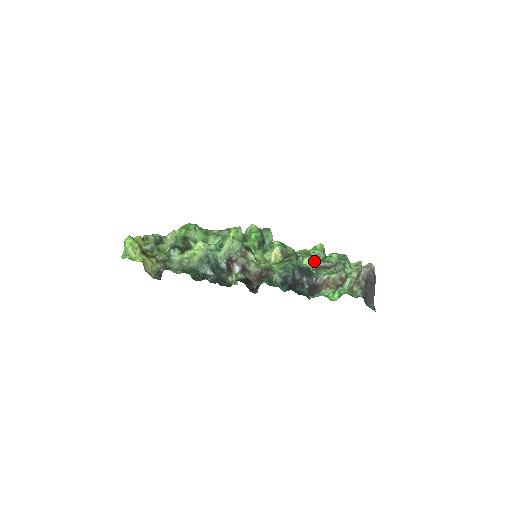
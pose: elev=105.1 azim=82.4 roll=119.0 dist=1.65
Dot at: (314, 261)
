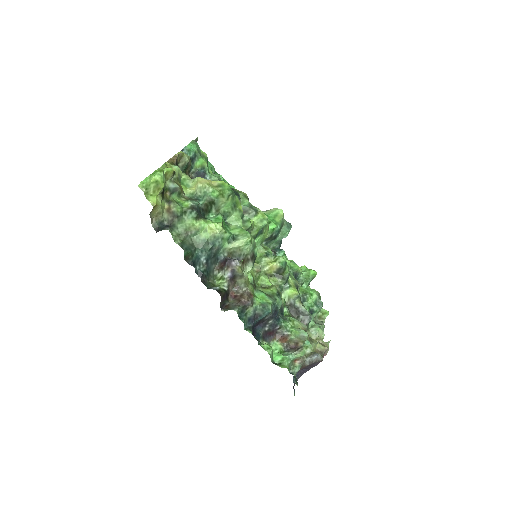
Dot at: (295, 297)
